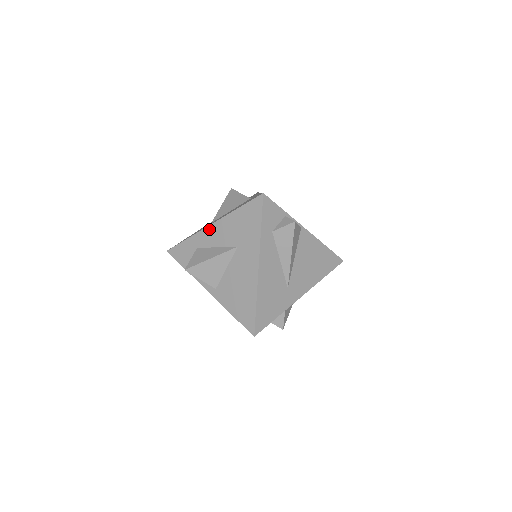
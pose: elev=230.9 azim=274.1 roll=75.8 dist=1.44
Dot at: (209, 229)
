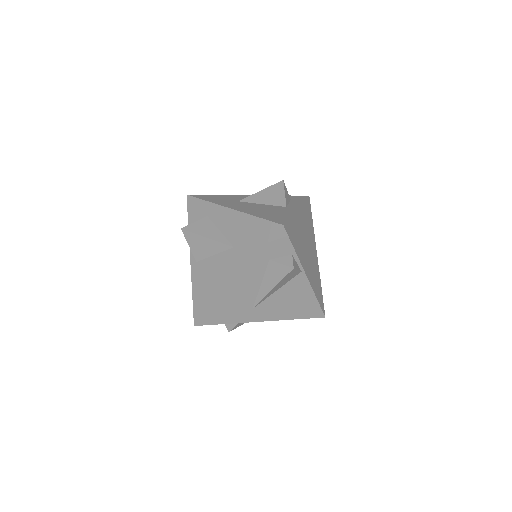
Dot at: (226, 210)
